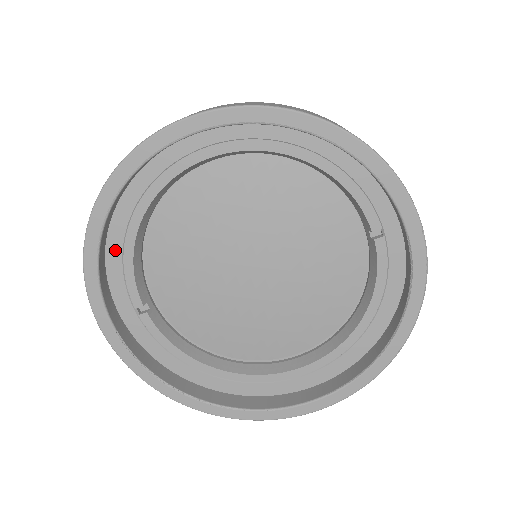
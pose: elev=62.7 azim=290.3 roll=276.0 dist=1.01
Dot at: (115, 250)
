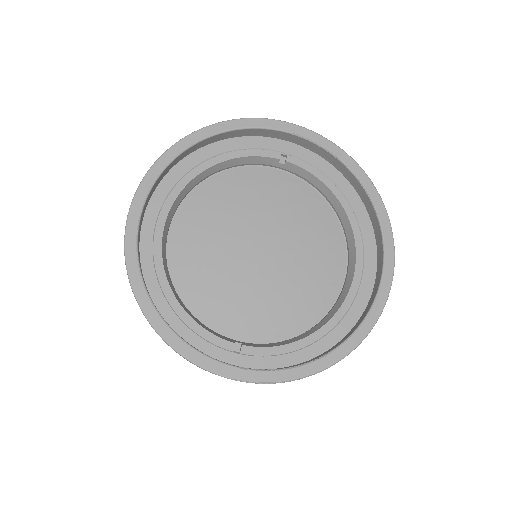
Dot at: (180, 329)
